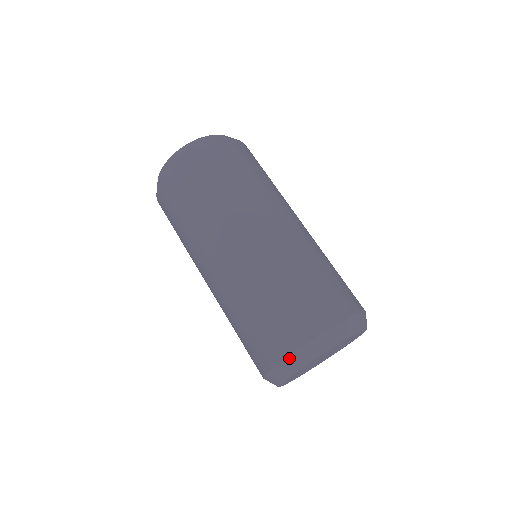
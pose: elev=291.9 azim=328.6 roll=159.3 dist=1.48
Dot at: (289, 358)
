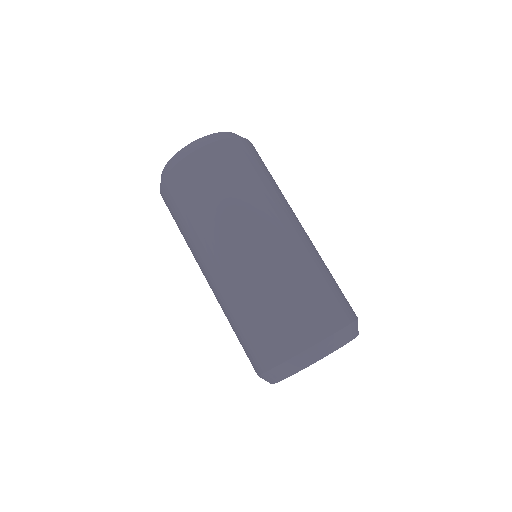
Dot at: (284, 364)
